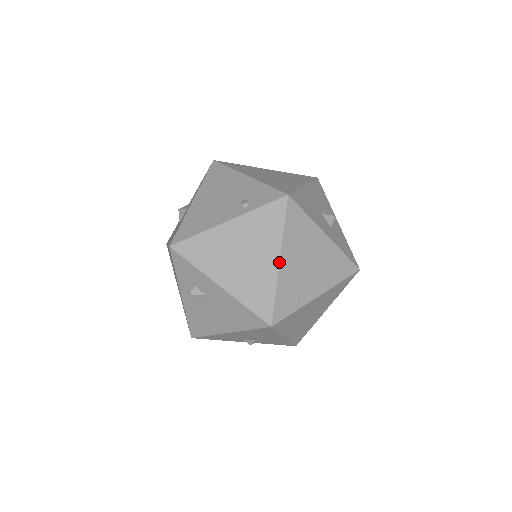
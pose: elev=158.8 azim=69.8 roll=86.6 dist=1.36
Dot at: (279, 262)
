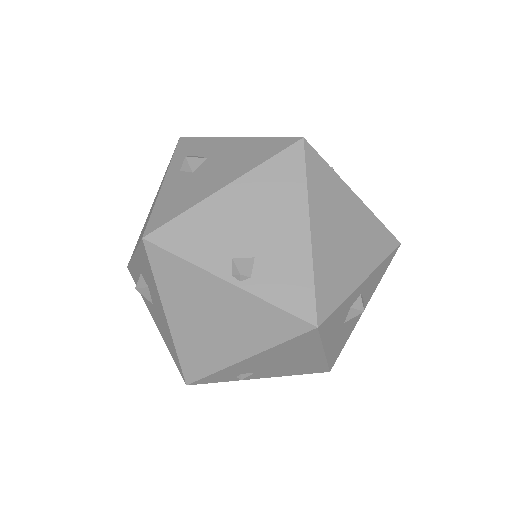
Dot at: occluded
